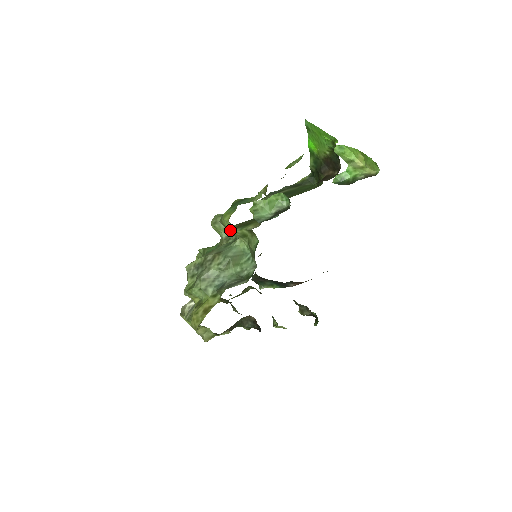
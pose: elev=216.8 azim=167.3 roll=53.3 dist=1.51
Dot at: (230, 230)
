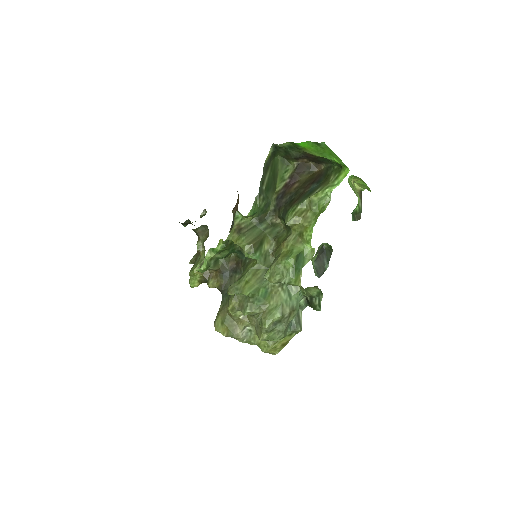
Dot at: occluded
